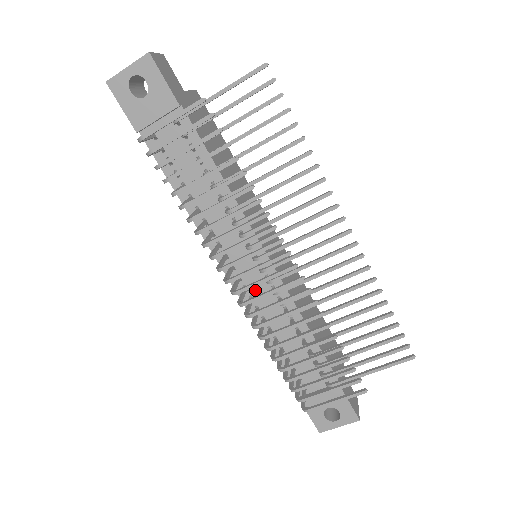
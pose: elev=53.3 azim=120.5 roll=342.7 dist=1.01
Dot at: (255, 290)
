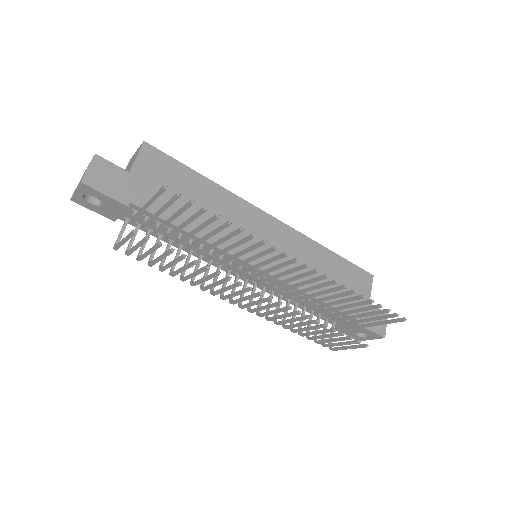
Dot at: (263, 283)
